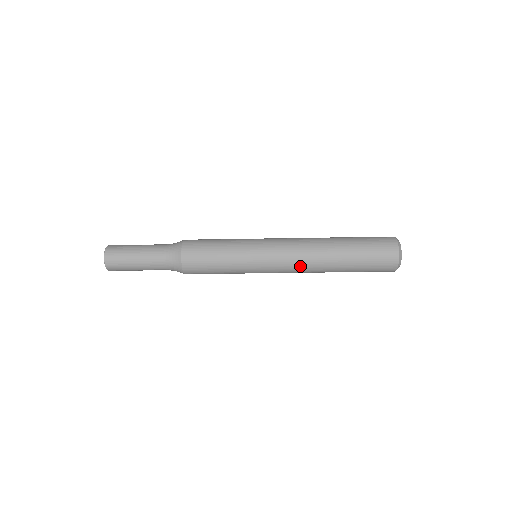
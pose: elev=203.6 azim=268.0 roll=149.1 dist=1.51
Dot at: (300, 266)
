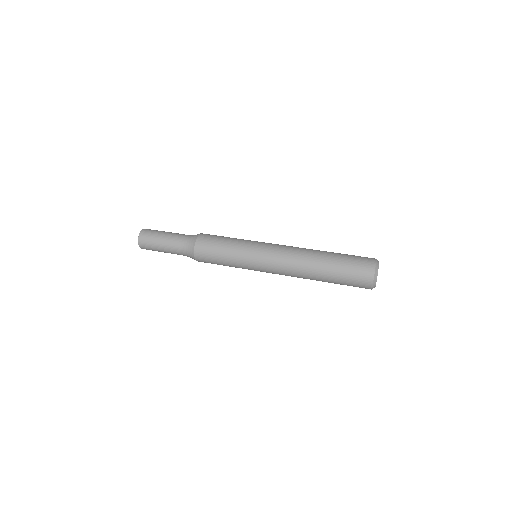
Dot at: (288, 275)
